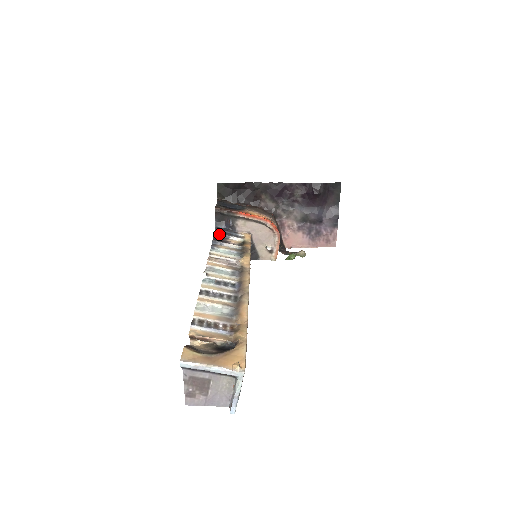
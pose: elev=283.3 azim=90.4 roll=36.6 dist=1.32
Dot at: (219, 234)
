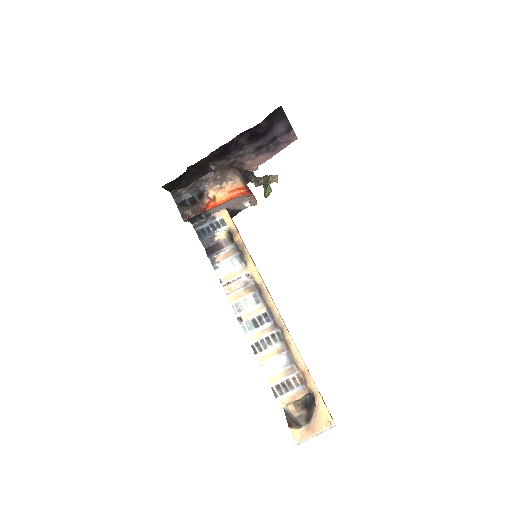
Dot at: (204, 237)
